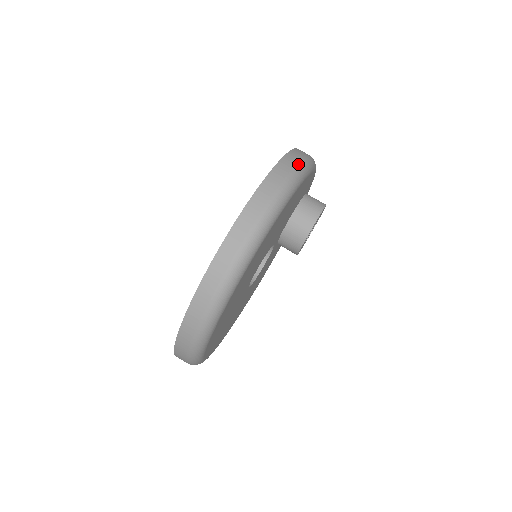
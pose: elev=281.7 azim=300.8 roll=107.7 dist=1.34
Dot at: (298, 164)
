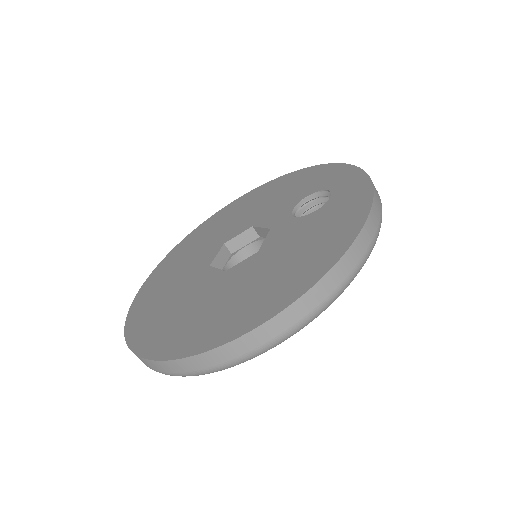
Dot at: (325, 302)
